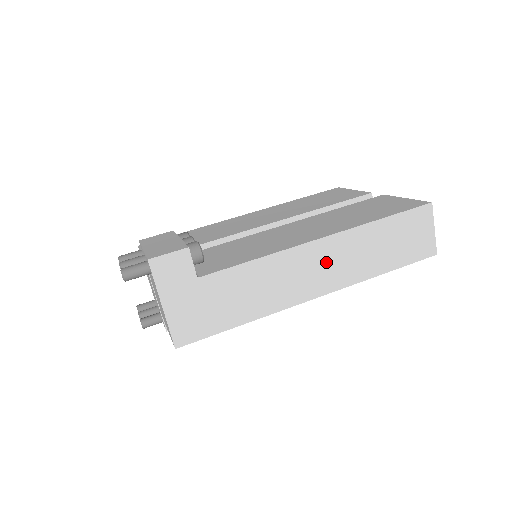
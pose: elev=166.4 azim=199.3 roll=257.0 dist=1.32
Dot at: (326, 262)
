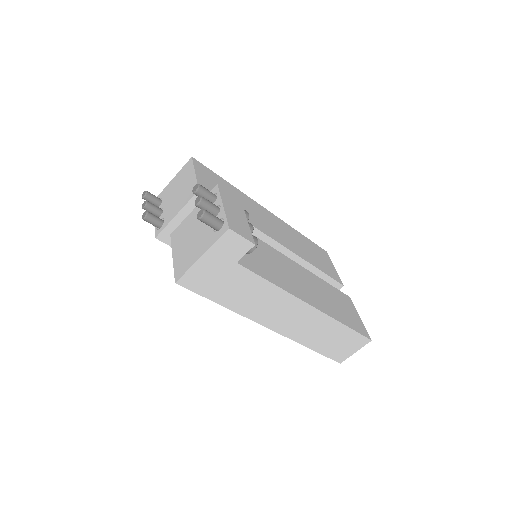
Dot at: (297, 318)
